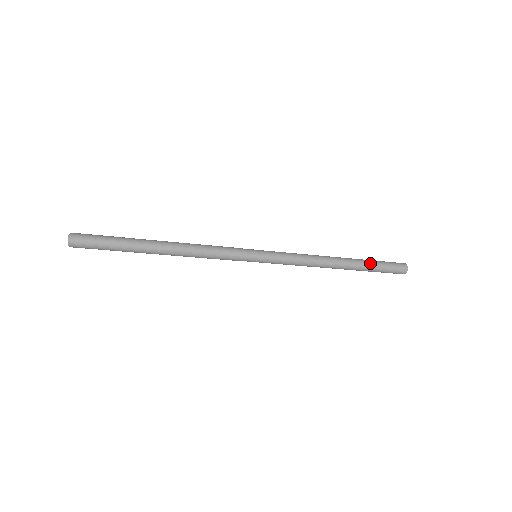
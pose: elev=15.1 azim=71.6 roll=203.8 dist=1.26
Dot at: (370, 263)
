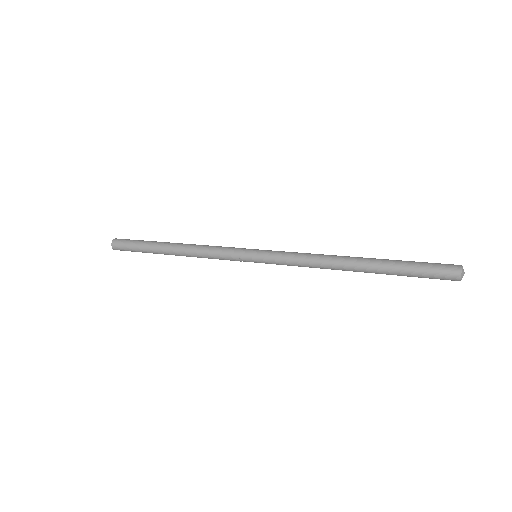
Dot at: (395, 271)
